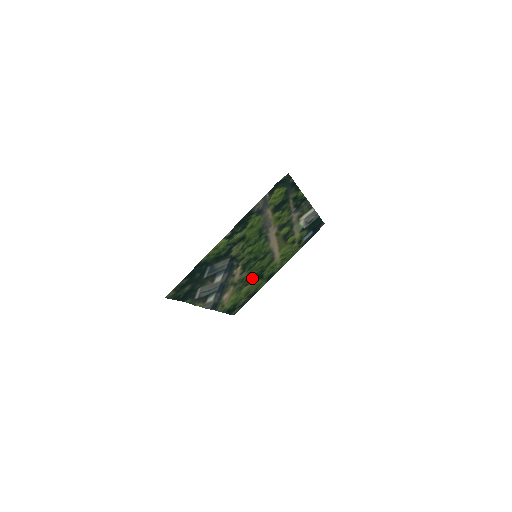
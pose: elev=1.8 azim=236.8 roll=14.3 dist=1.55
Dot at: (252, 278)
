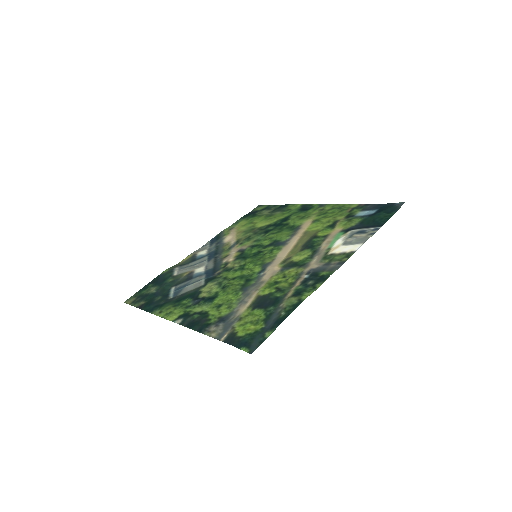
Dot at: (267, 228)
